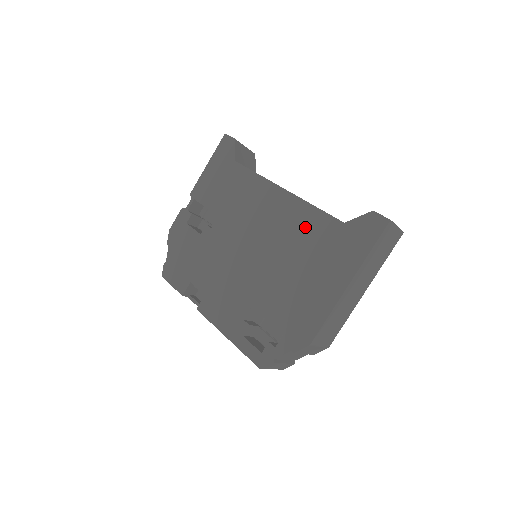
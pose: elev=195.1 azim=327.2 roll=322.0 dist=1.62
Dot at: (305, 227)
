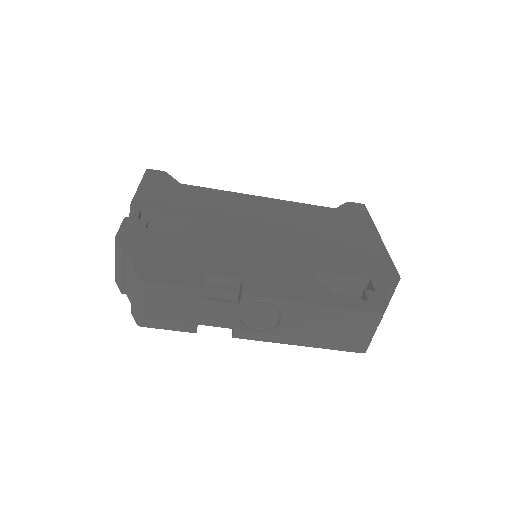
Dot at: (306, 213)
